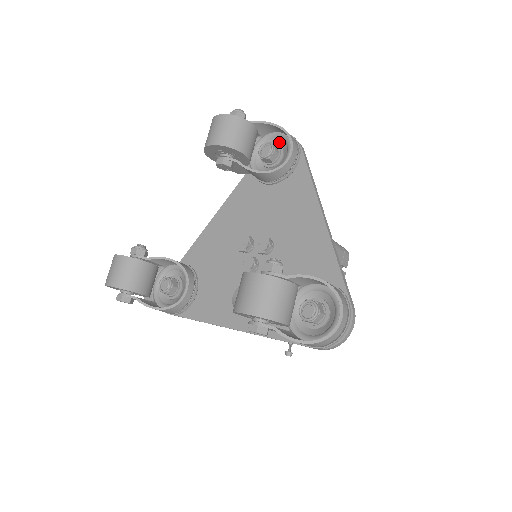
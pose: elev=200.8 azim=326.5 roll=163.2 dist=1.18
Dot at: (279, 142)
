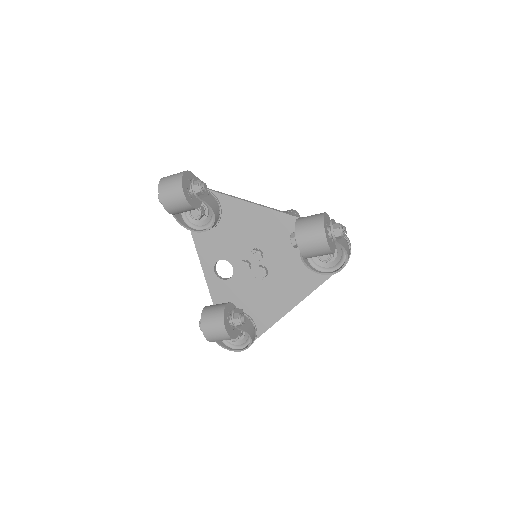
Dot at: (339, 253)
